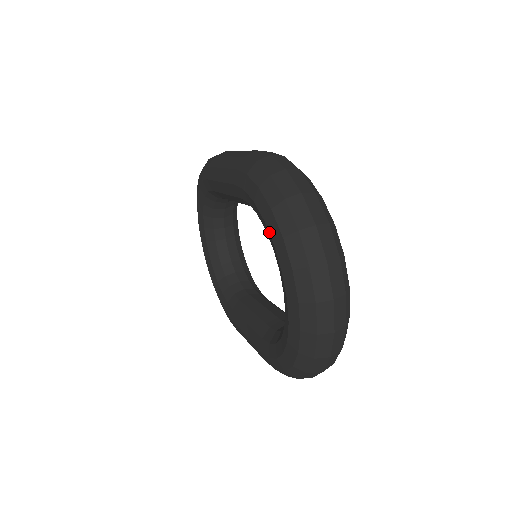
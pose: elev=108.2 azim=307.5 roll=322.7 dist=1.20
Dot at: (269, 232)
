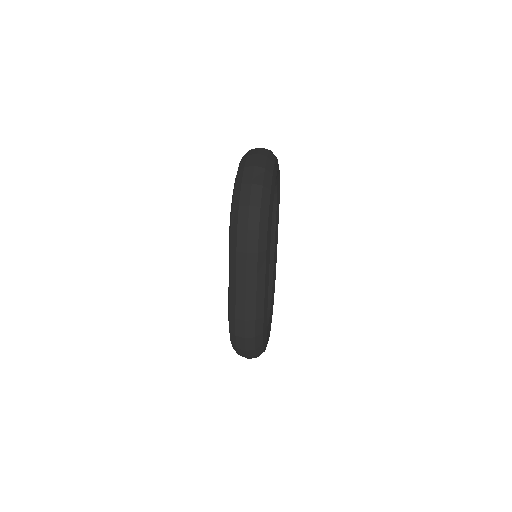
Dot at: occluded
